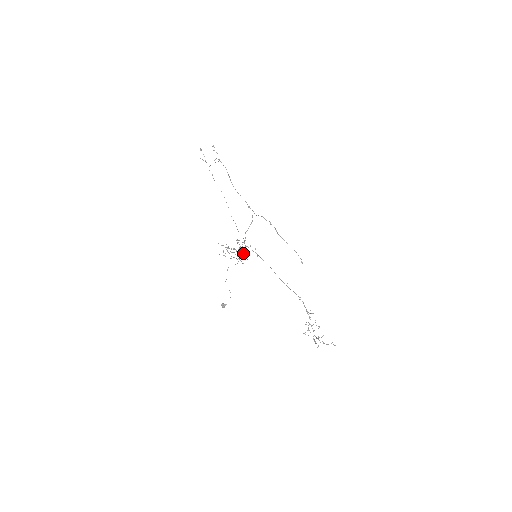
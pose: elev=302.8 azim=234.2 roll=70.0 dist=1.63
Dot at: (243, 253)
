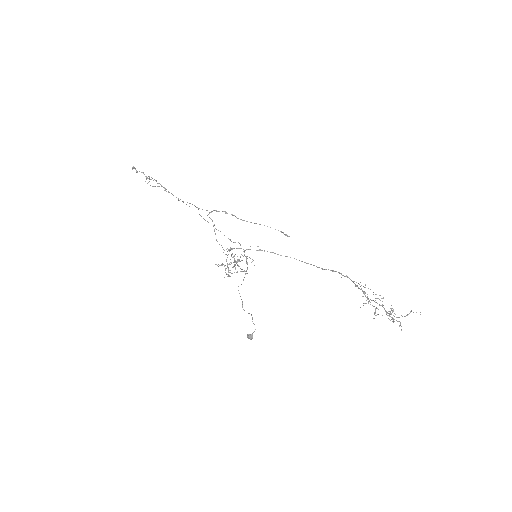
Dot at: (246, 260)
